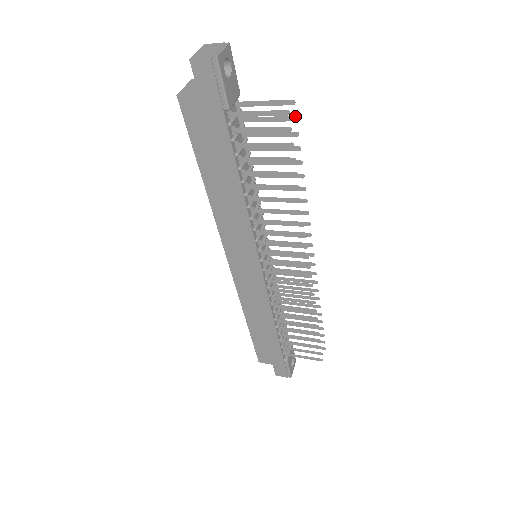
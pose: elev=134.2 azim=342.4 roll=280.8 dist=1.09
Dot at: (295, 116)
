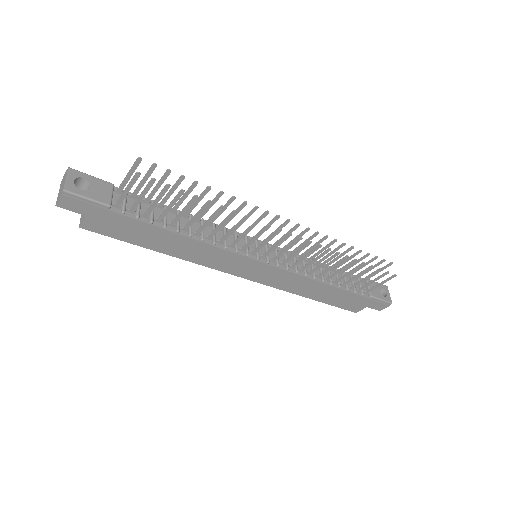
Dot at: (152, 164)
